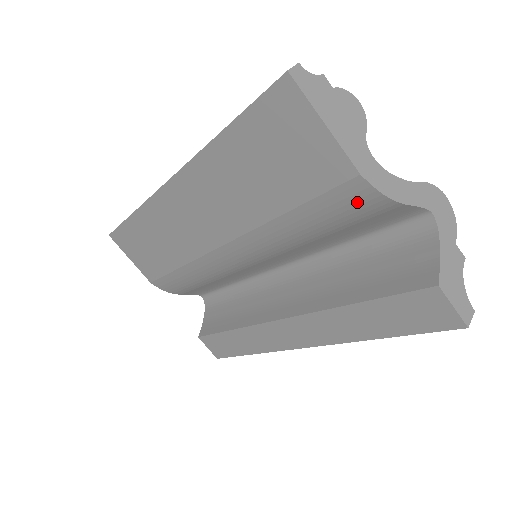
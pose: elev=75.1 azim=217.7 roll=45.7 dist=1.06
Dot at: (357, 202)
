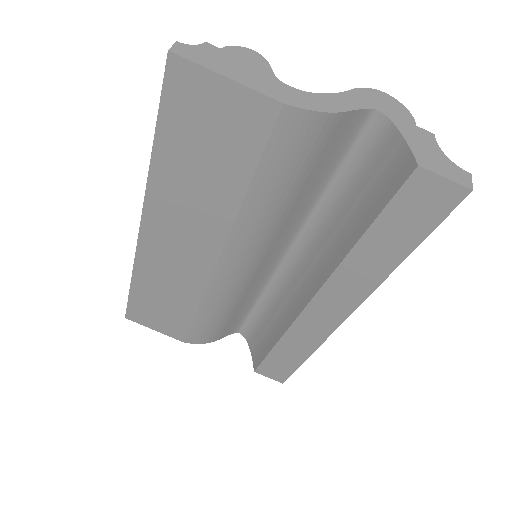
Dot at: (300, 135)
